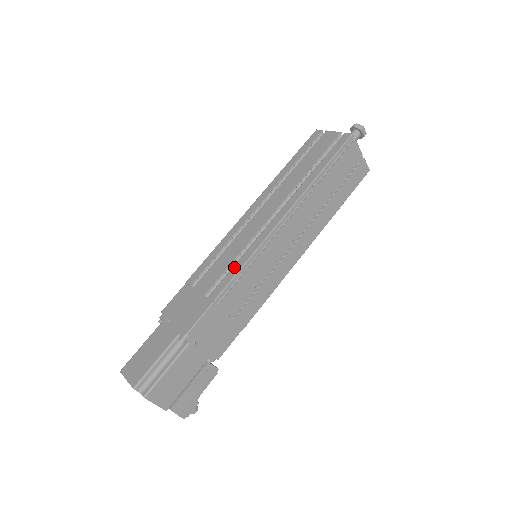
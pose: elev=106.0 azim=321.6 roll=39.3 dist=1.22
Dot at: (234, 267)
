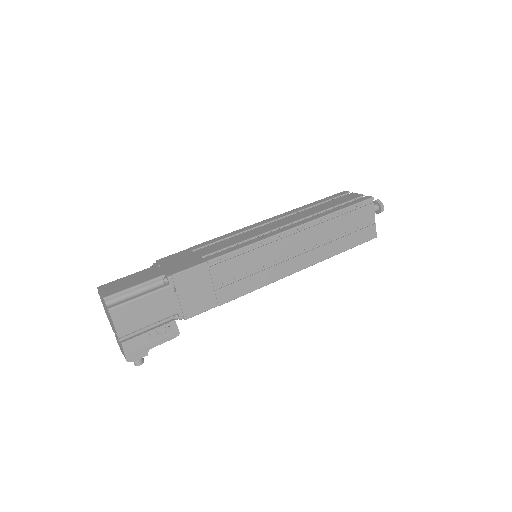
Dot at: (236, 246)
